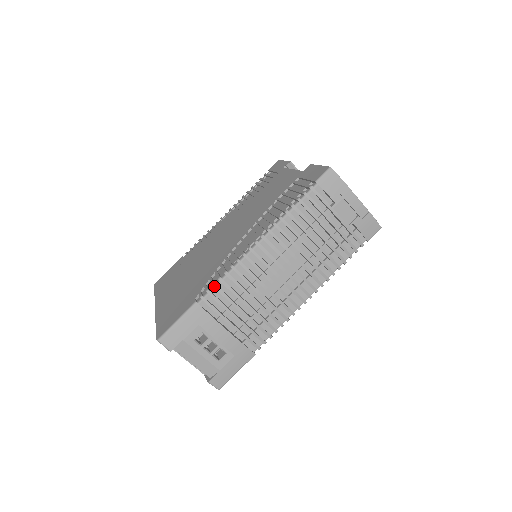
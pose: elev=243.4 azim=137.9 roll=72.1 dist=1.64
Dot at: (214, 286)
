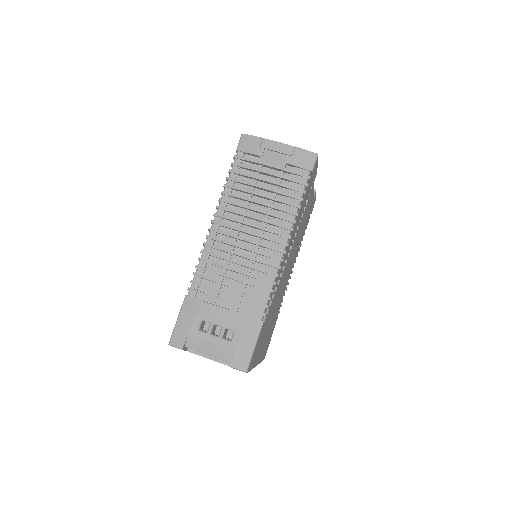
Dot at: (194, 274)
